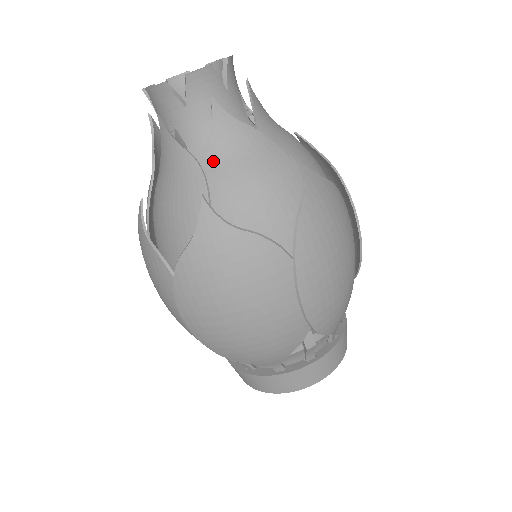
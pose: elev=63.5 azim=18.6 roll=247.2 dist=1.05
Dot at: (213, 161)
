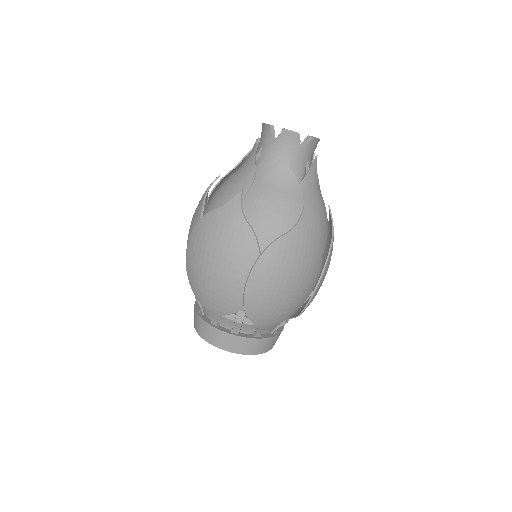
Dot at: (305, 190)
